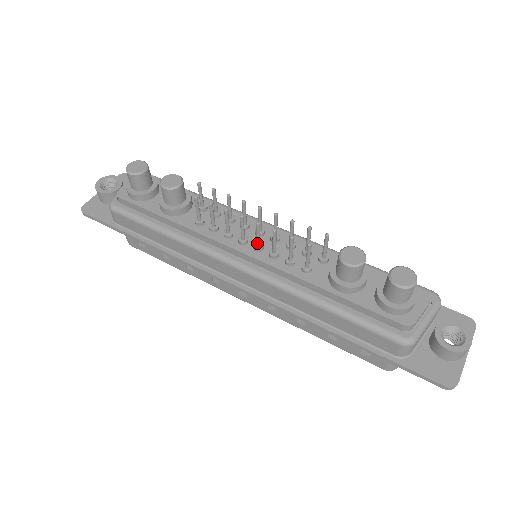
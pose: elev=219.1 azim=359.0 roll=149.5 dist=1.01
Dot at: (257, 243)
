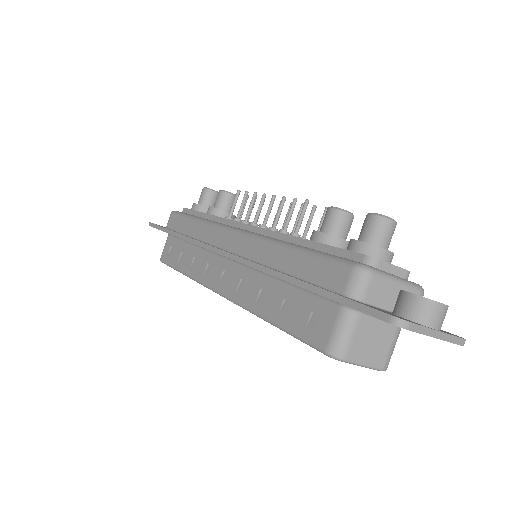
Dot at: (264, 220)
